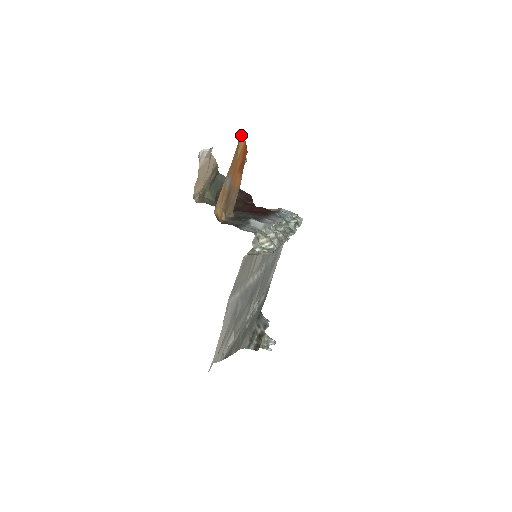
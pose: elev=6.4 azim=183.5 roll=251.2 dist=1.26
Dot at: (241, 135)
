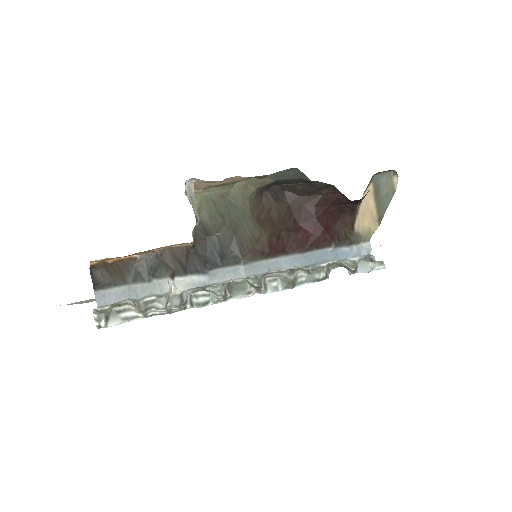
Dot at: occluded
